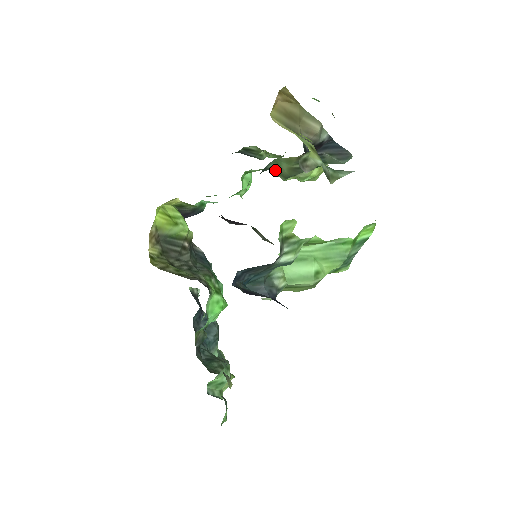
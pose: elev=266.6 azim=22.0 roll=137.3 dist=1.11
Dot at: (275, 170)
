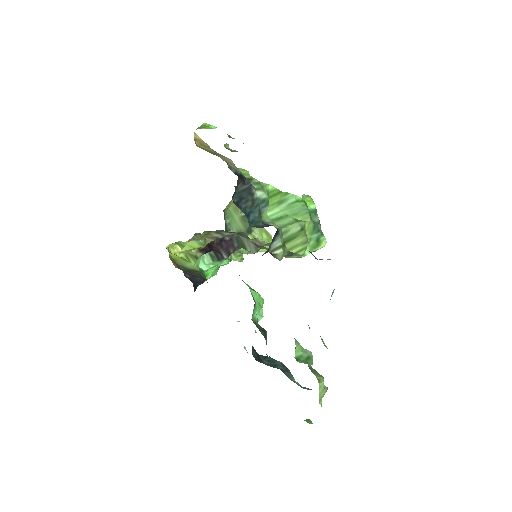
Dot at: (234, 229)
